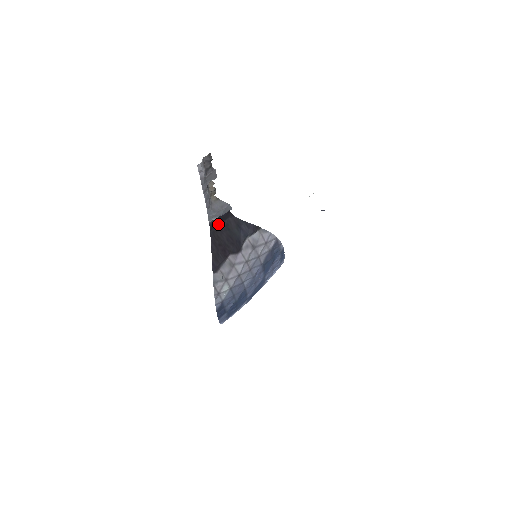
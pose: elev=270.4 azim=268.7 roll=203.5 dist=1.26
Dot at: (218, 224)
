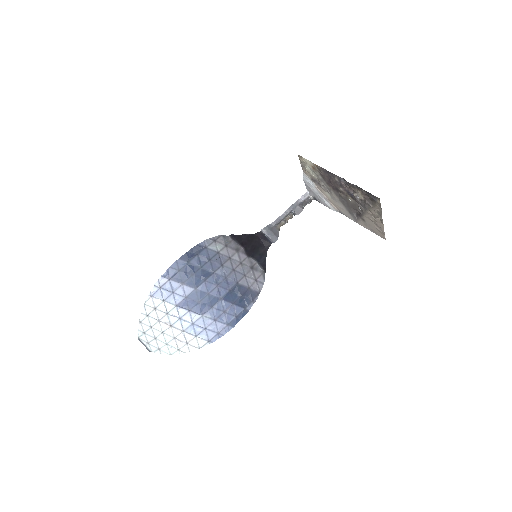
Dot at: (260, 239)
